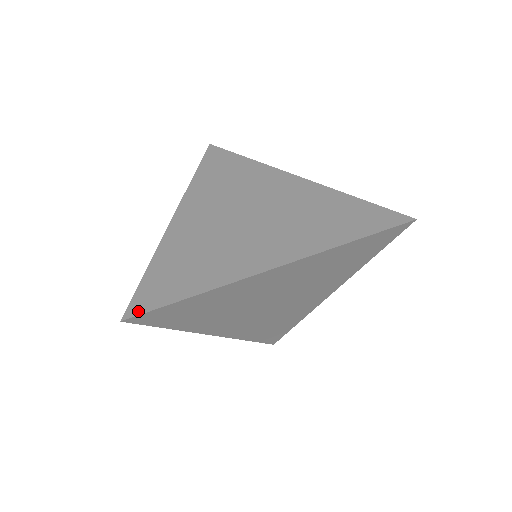
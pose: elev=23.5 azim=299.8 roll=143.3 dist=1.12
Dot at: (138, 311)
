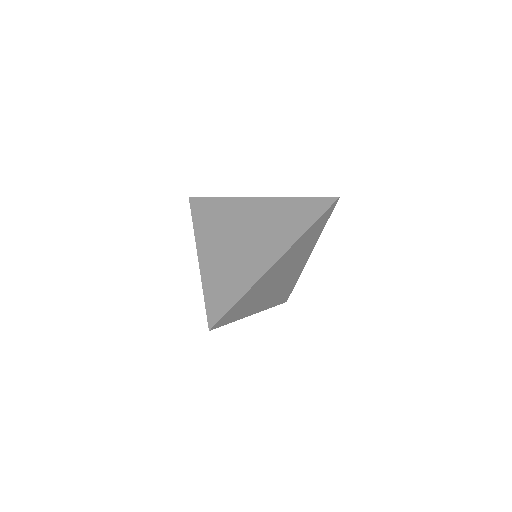
Dot at: (215, 321)
